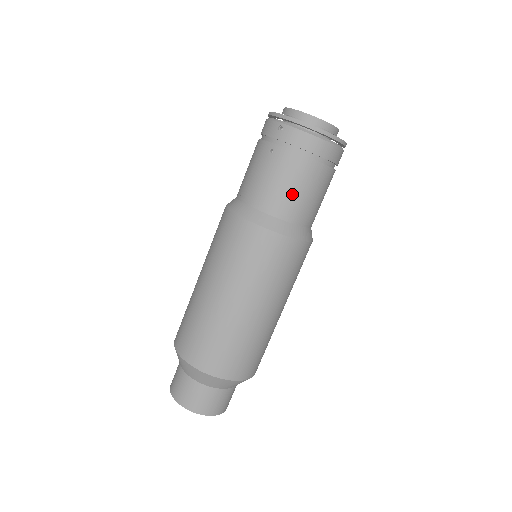
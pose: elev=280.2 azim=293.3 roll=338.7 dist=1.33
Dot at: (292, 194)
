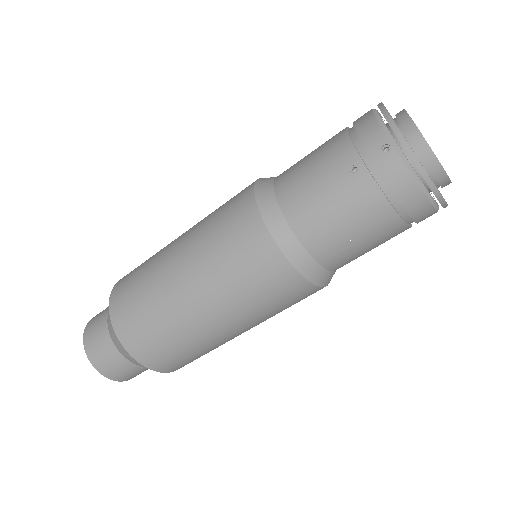
Dot at: (344, 237)
